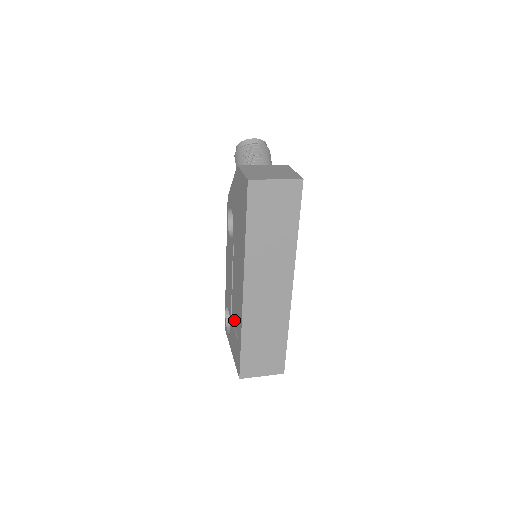
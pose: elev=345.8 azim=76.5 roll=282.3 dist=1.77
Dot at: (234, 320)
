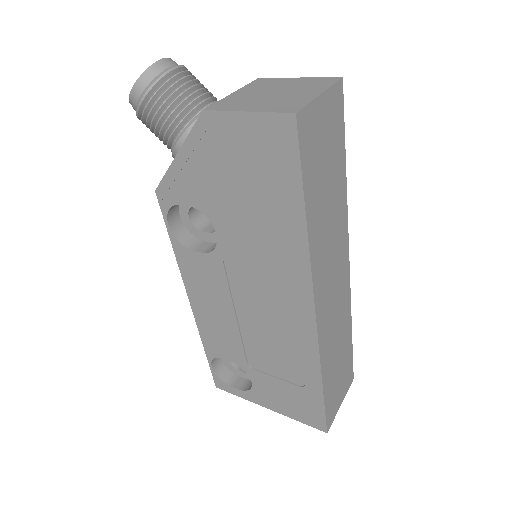
Dot at: (267, 367)
